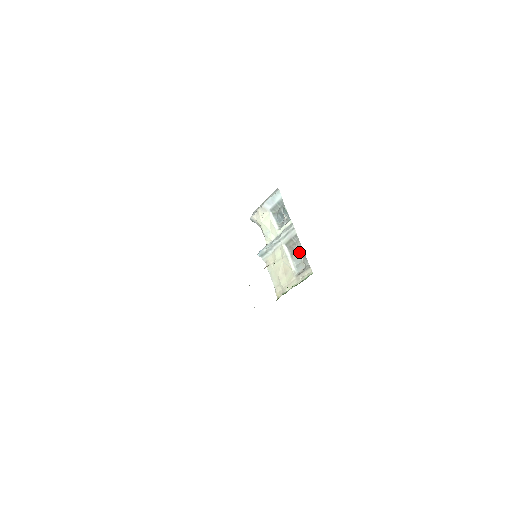
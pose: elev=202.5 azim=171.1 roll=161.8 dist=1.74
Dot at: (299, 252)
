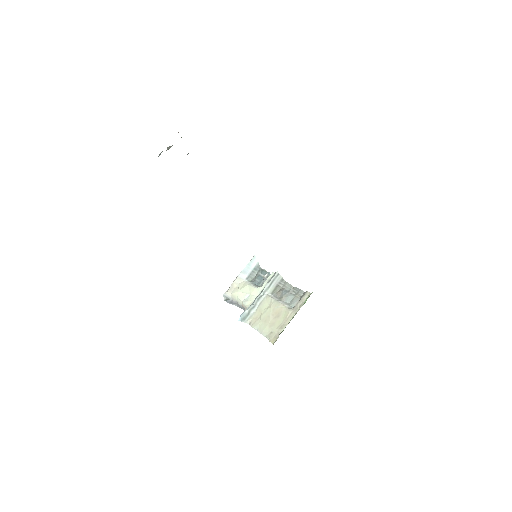
Dot at: (289, 291)
